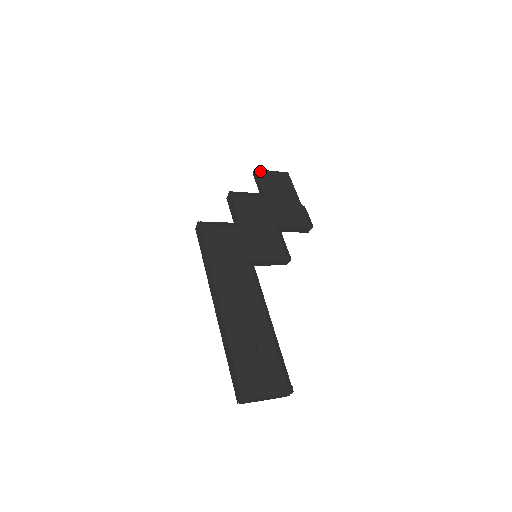
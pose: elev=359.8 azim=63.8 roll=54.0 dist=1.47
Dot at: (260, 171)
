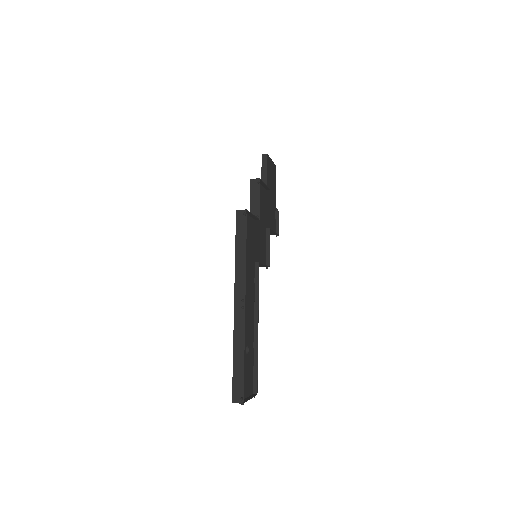
Dot at: (269, 157)
